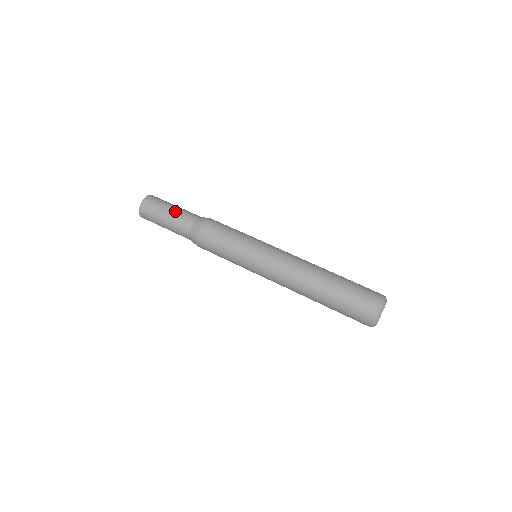
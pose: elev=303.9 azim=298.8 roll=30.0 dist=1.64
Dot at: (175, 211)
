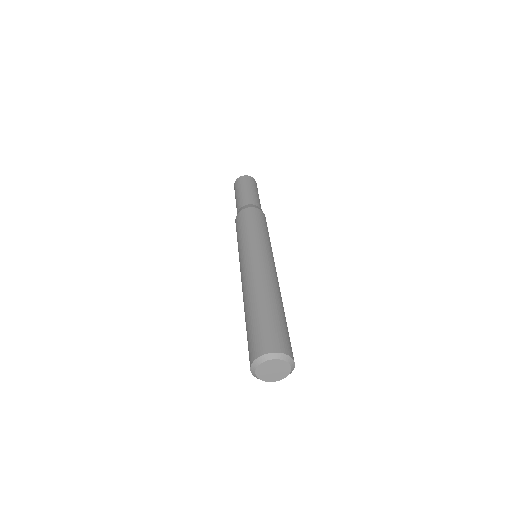
Dot at: (246, 192)
